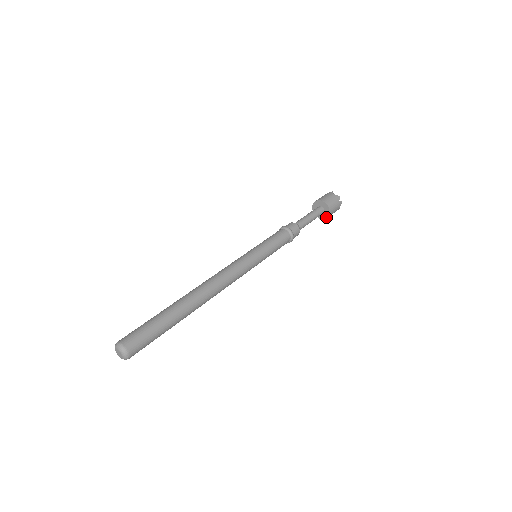
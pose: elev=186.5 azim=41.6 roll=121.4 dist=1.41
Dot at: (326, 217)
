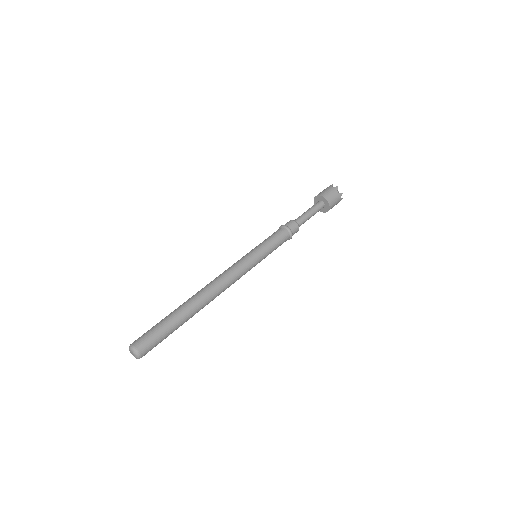
Dot at: (324, 211)
